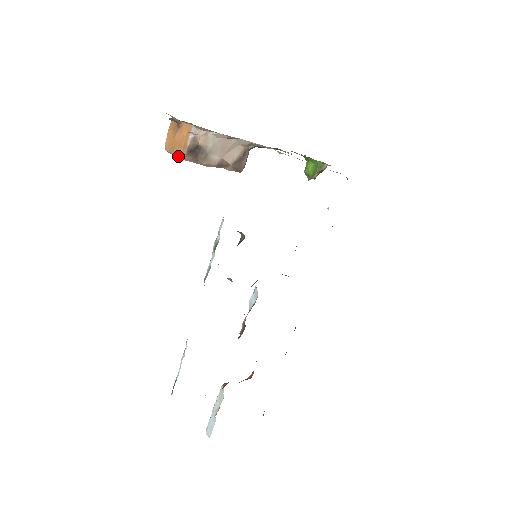
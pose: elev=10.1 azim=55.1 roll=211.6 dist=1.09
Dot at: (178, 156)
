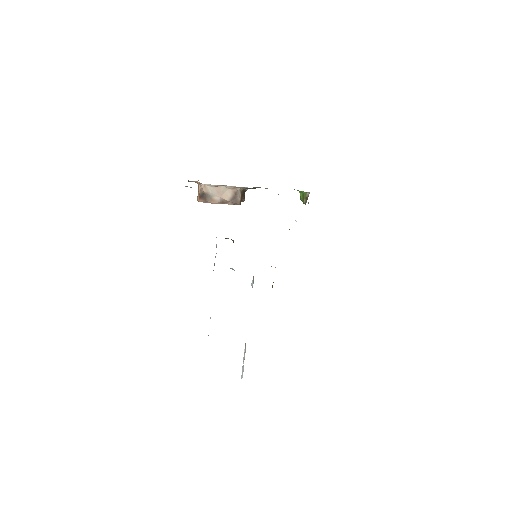
Dot at: (197, 200)
